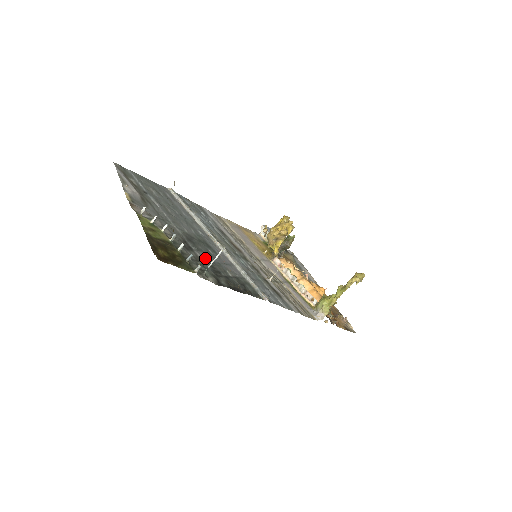
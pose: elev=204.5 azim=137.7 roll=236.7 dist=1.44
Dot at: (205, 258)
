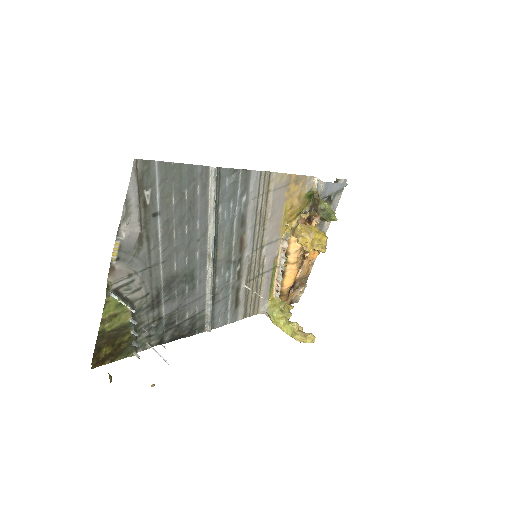
Dot at: (169, 309)
